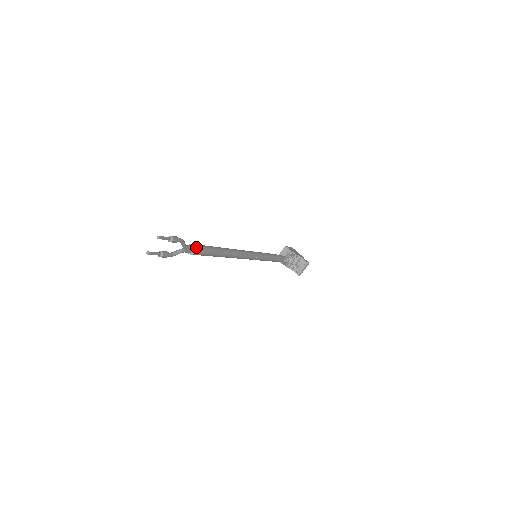
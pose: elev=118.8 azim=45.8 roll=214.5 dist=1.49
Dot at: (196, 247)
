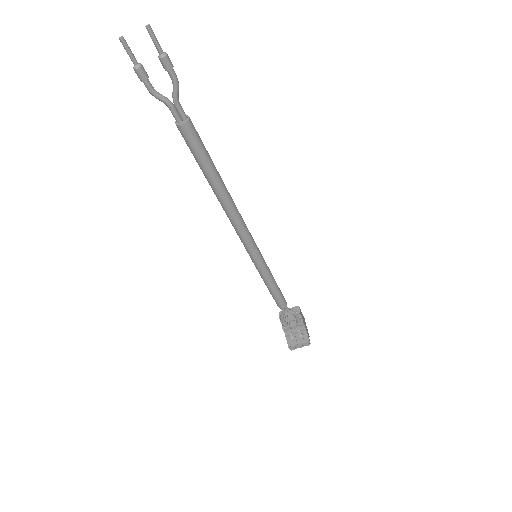
Dot at: (189, 120)
